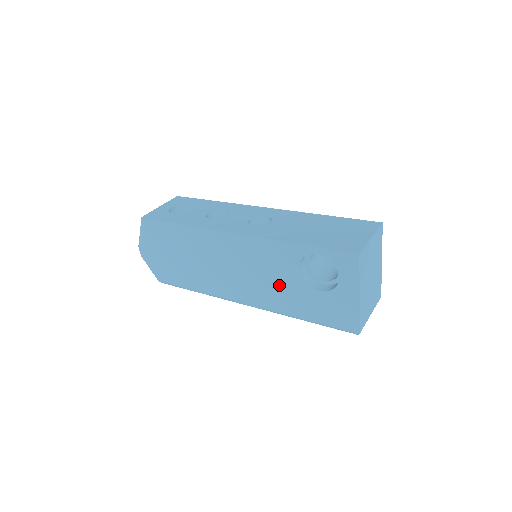
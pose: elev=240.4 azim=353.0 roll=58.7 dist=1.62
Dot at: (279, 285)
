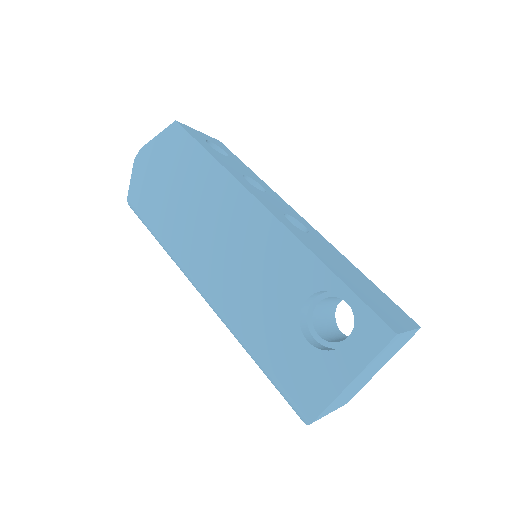
Dot at: (265, 301)
